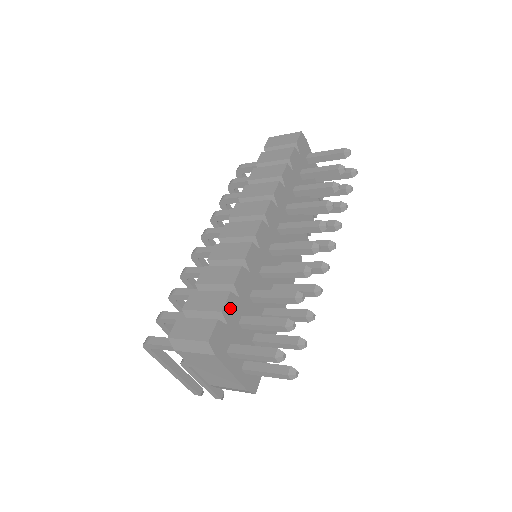
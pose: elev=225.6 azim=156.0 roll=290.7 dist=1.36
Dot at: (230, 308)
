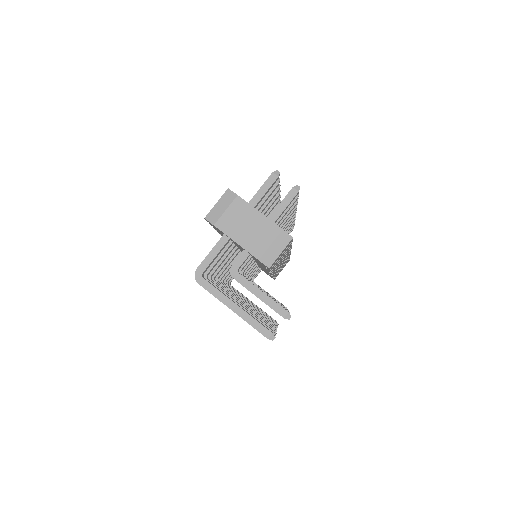
Dot at: occluded
